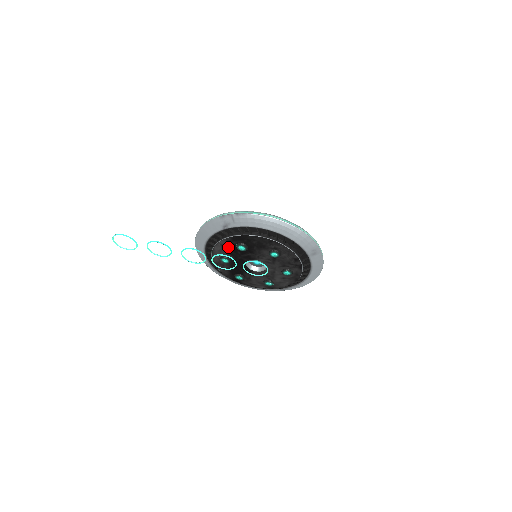
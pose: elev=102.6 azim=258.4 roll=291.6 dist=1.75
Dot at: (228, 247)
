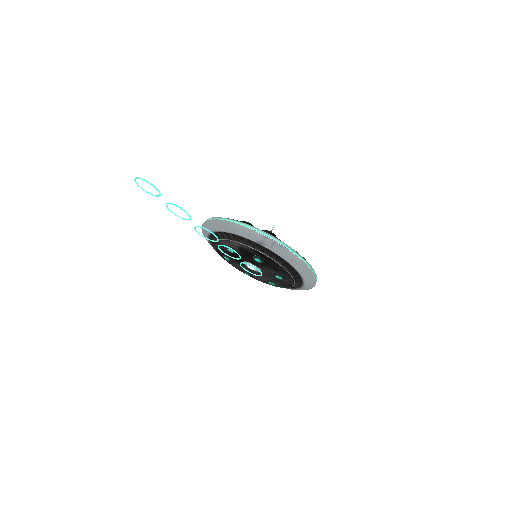
Dot at: (246, 250)
